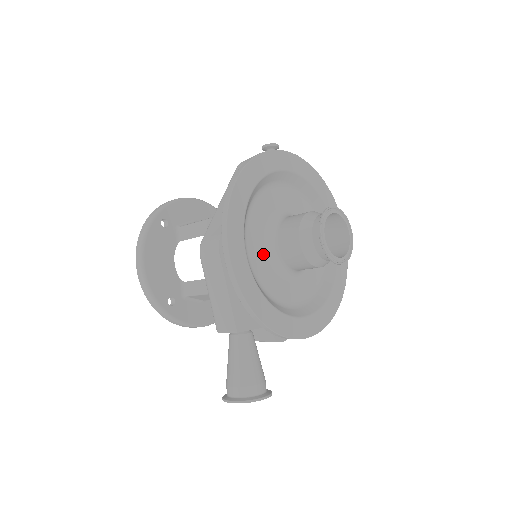
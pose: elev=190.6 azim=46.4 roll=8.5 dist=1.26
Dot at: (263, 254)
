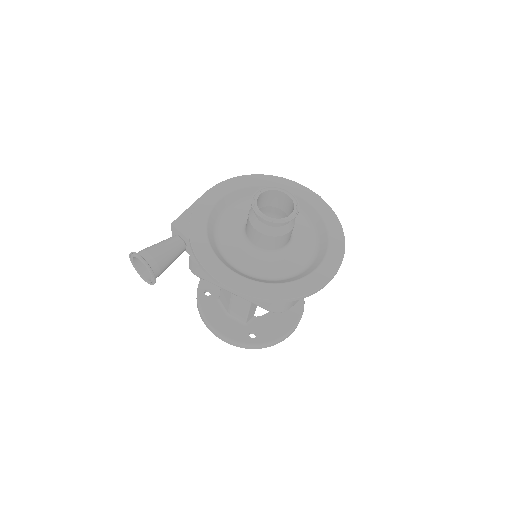
Dot at: (239, 221)
